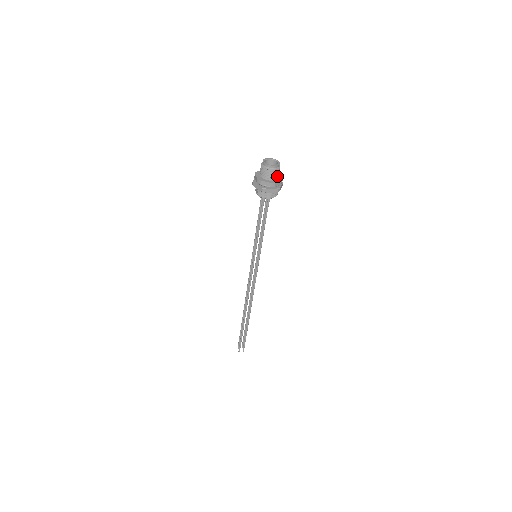
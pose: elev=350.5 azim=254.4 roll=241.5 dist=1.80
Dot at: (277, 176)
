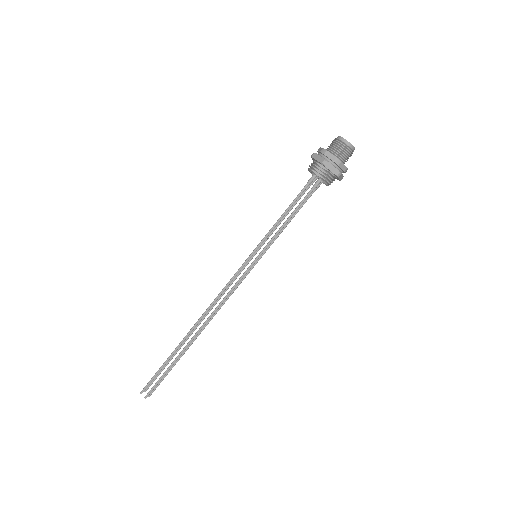
Dot at: occluded
